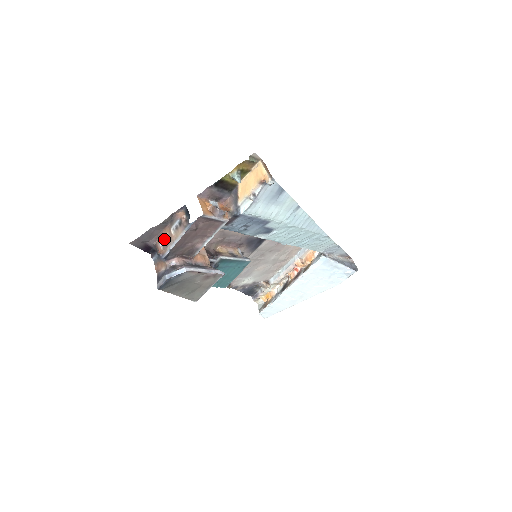
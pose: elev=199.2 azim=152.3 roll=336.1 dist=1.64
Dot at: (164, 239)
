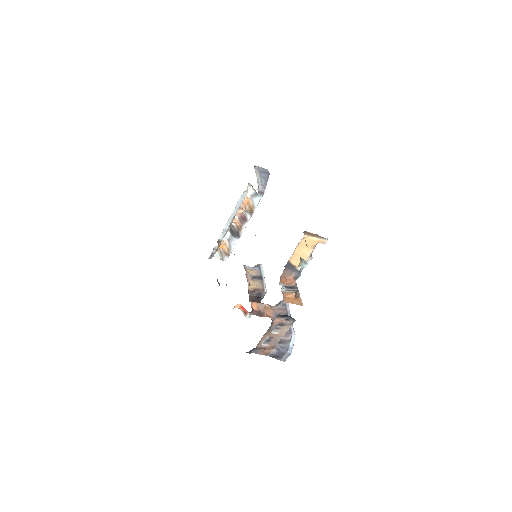
Dot at: (266, 341)
